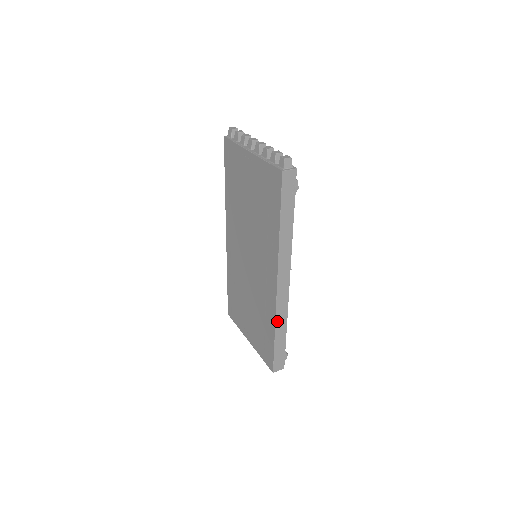
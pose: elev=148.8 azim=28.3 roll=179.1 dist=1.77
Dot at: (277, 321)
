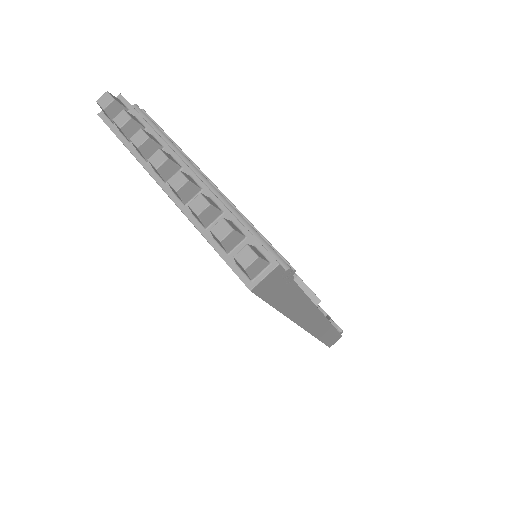
Dot at: (319, 336)
